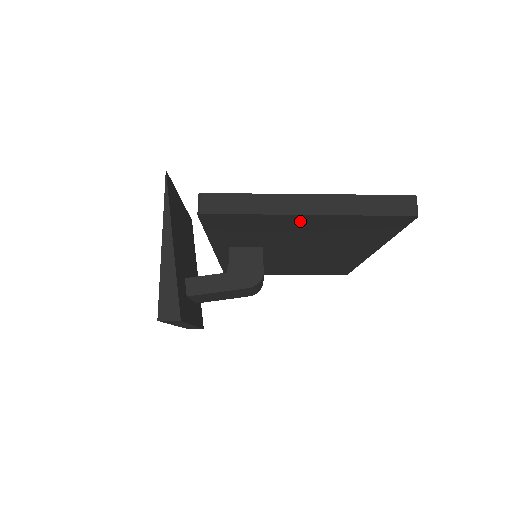
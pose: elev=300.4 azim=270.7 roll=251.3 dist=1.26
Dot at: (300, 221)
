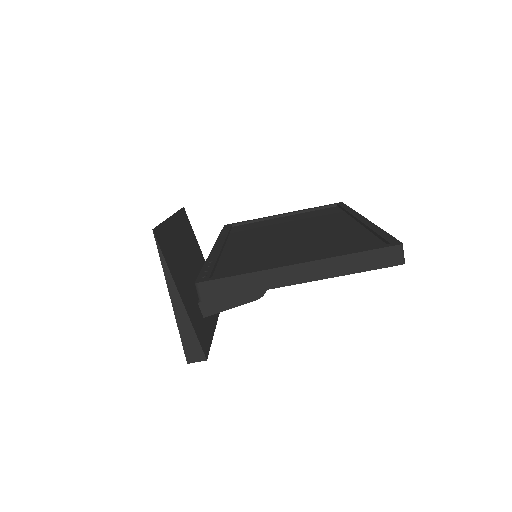
Dot at: occluded
